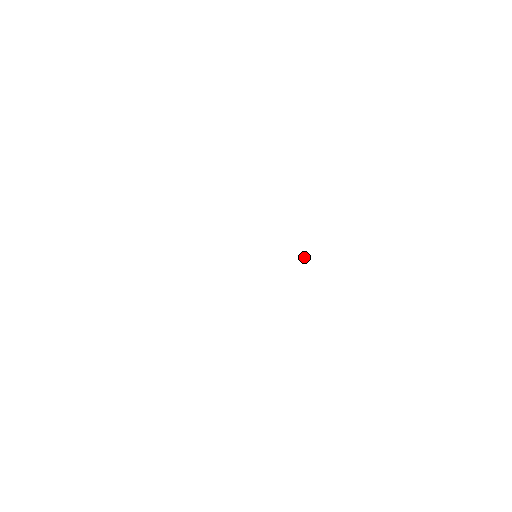
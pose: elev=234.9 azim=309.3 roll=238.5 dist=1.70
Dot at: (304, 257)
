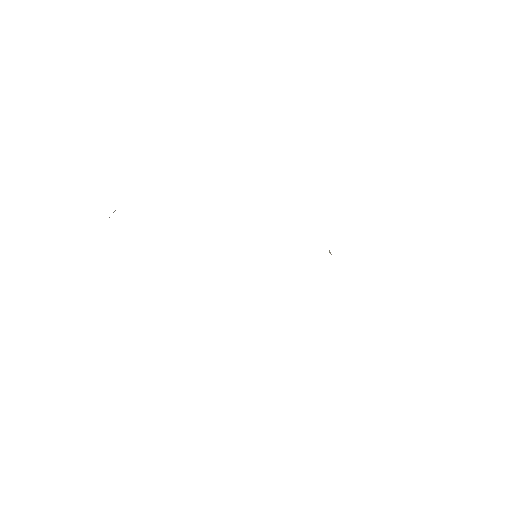
Dot at: (330, 253)
